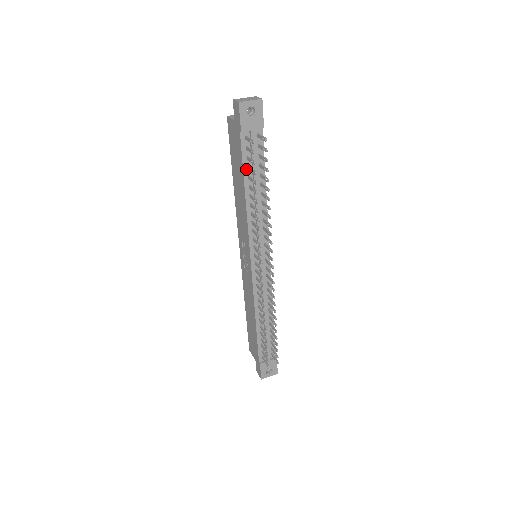
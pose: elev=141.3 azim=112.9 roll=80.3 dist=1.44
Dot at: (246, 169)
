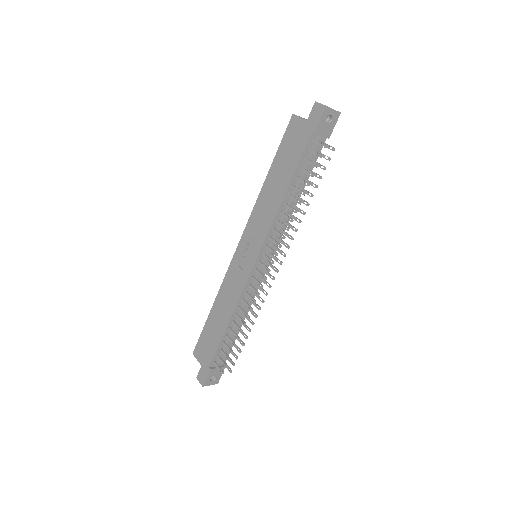
Dot at: (298, 169)
